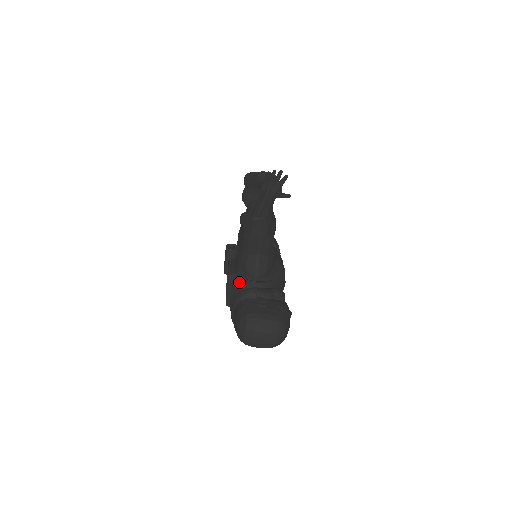
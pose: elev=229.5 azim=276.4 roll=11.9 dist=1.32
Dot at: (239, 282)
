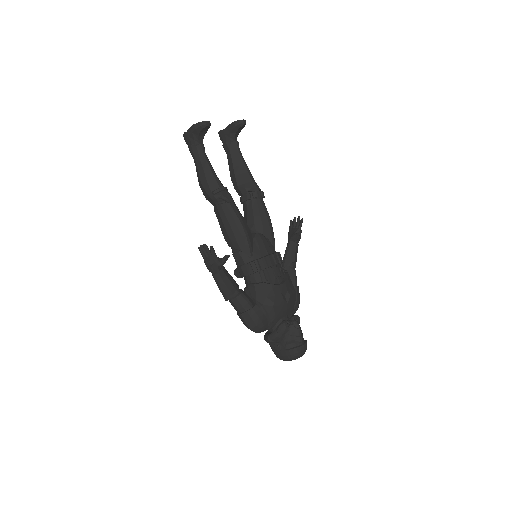
Dot at: occluded
